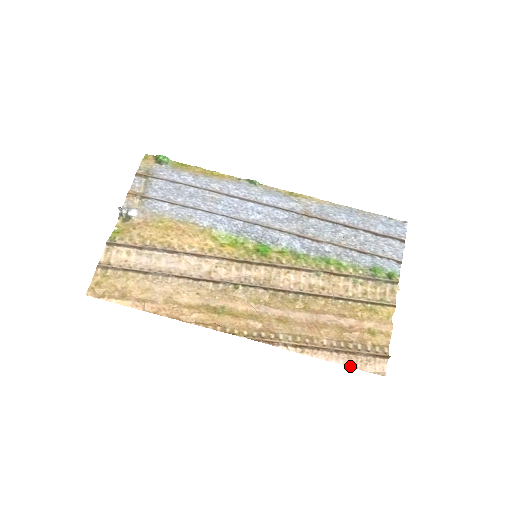
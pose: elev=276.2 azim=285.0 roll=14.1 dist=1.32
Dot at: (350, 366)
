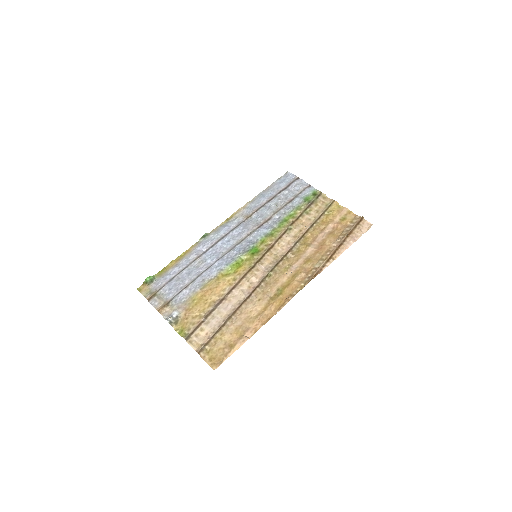
Dot at: (357, 239)
